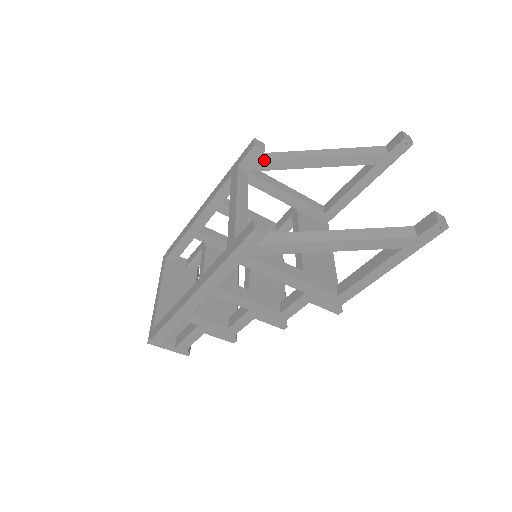
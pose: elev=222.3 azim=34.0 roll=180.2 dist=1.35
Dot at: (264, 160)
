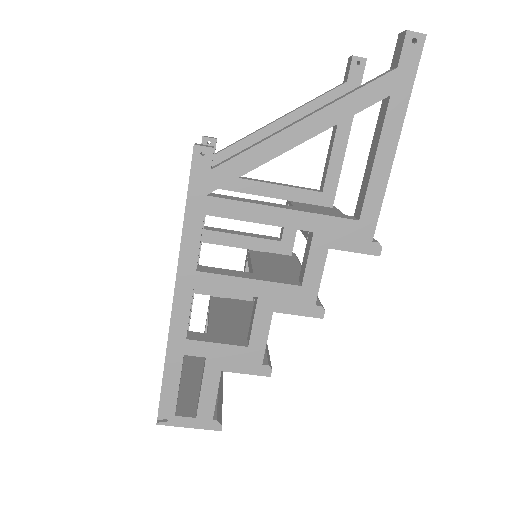
Dot at: (221, 151)
